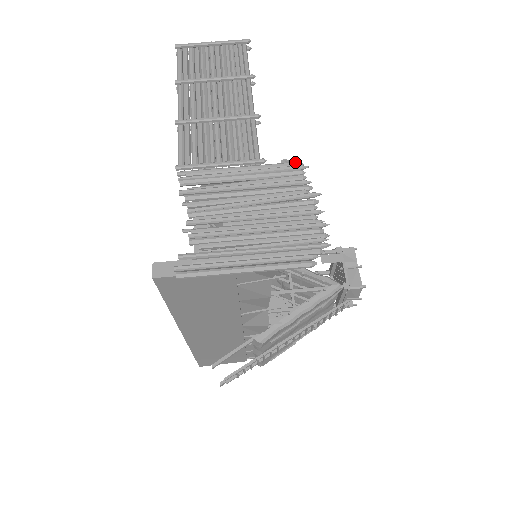
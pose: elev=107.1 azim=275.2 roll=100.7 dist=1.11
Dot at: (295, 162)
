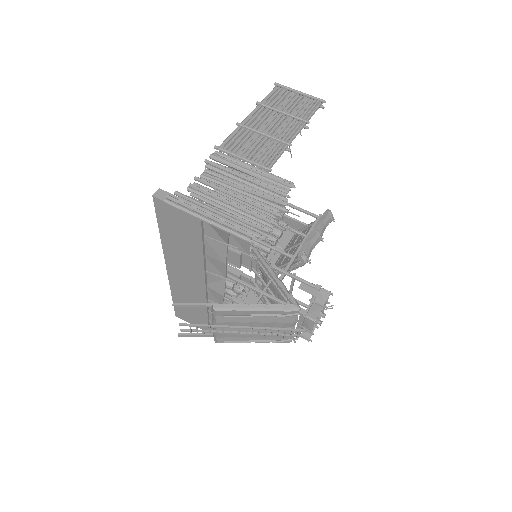
Dot at: (290, 181)
